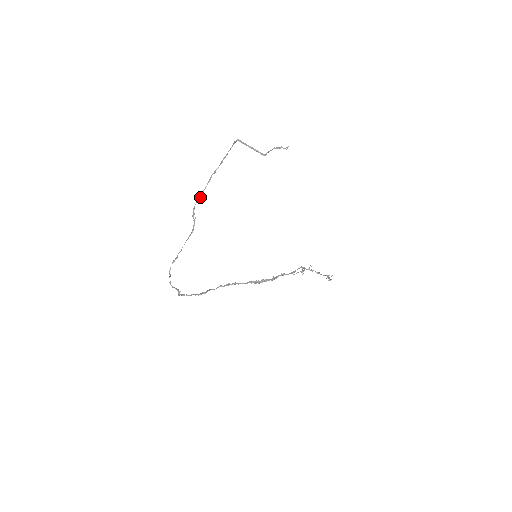
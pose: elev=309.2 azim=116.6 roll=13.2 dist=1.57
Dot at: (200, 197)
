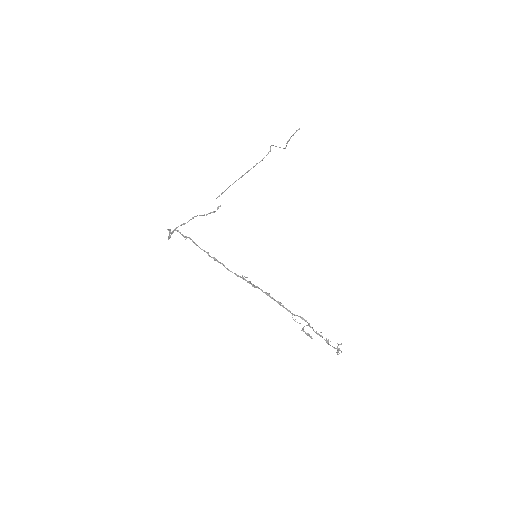
Dot at: (230, 185)
